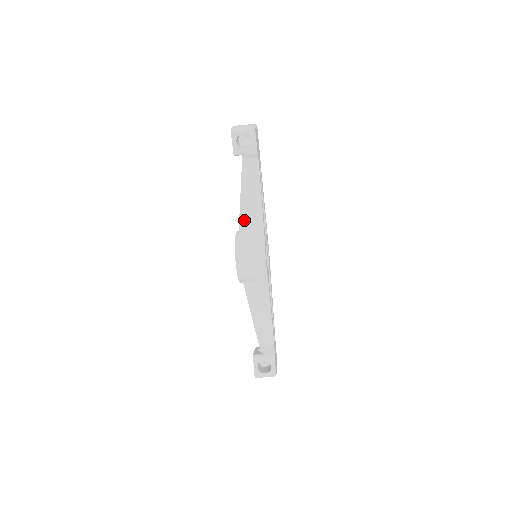
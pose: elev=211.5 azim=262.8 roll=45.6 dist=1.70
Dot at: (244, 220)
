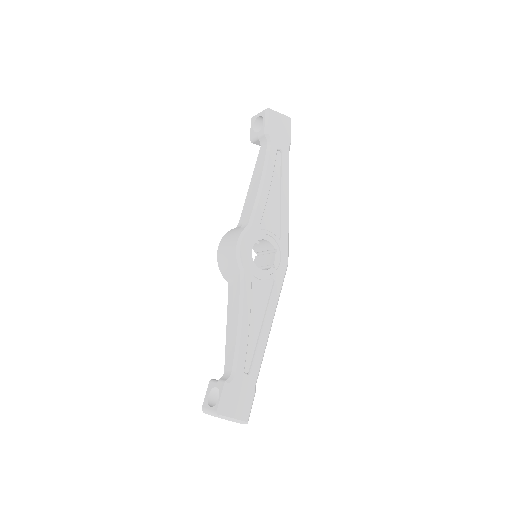
Dot at: (246, 208)
